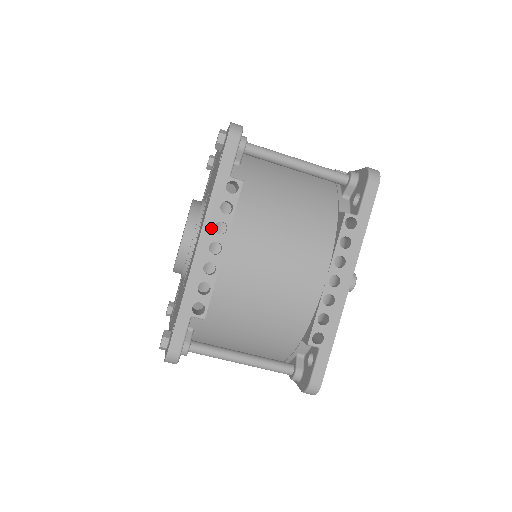
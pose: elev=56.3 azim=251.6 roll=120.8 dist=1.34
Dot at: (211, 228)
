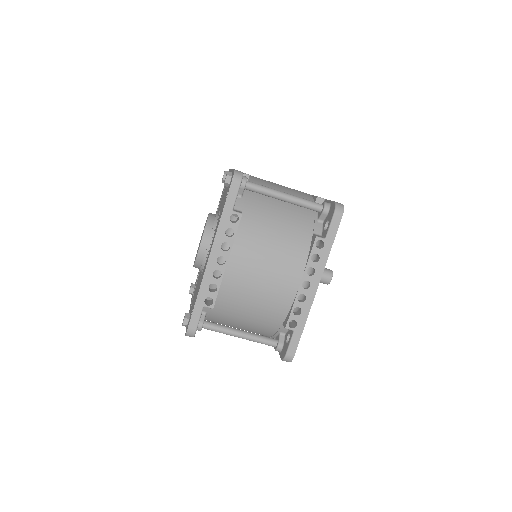
Dot at: (218, 247)
